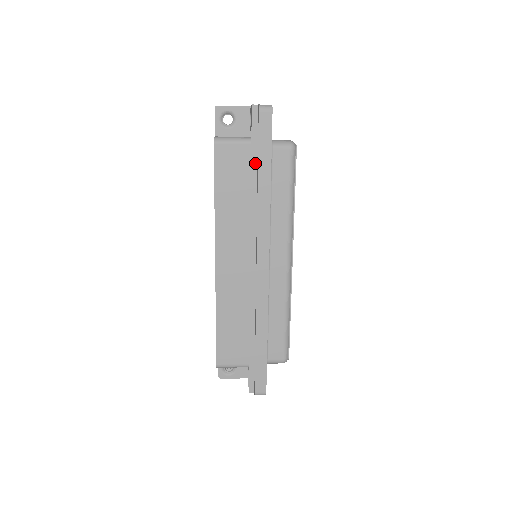
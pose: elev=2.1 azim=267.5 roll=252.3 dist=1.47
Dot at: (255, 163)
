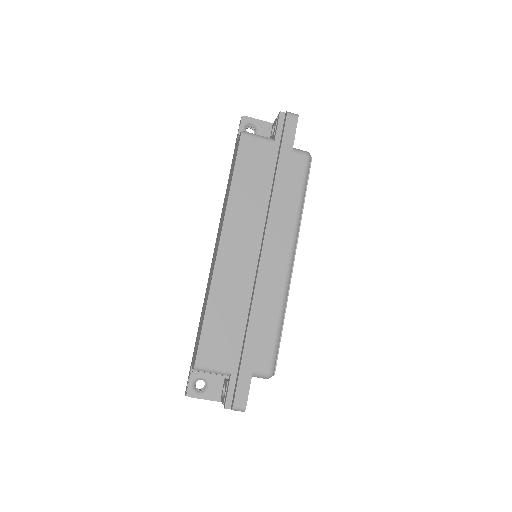
Dot at: (275, 160)
